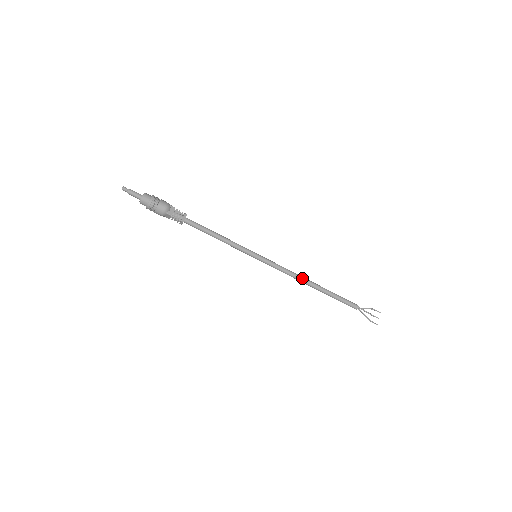
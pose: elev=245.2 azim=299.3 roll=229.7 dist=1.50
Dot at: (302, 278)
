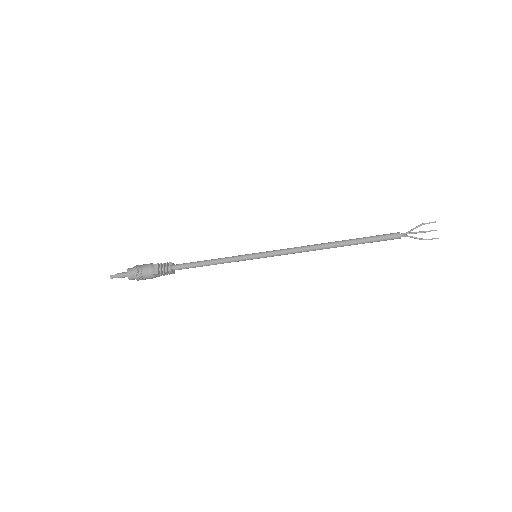
Dot at: (315, 246)
